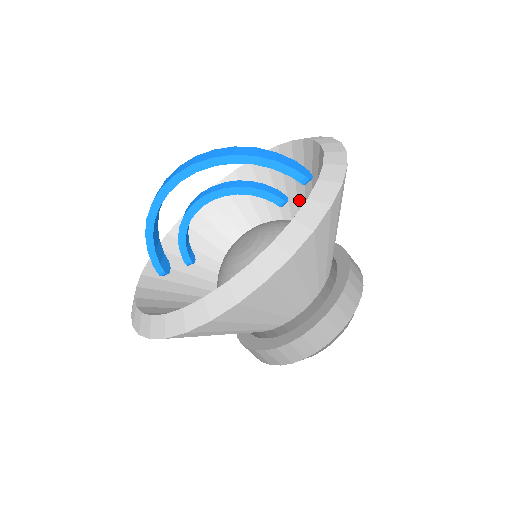
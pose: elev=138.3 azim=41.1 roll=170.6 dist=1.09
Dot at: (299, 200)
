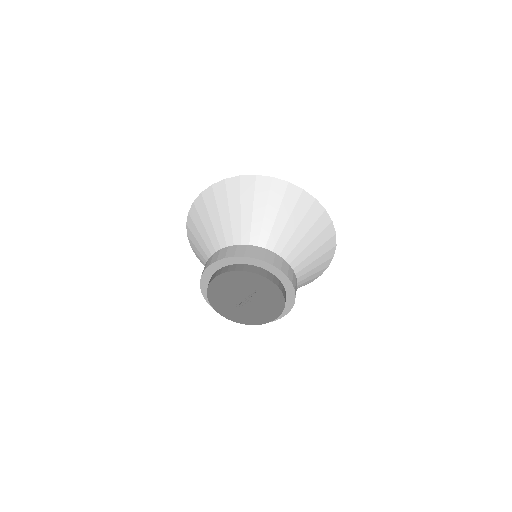
Dot at: occluded
